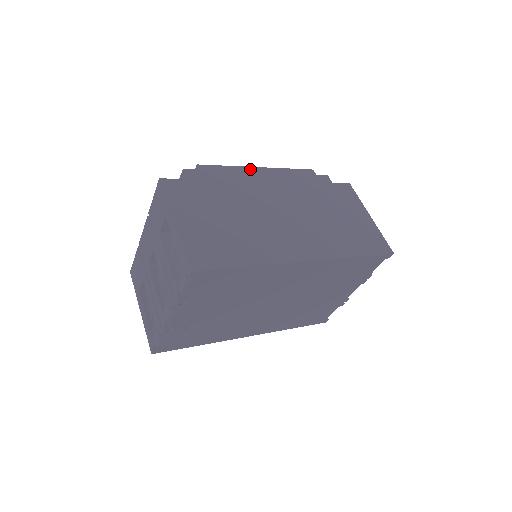
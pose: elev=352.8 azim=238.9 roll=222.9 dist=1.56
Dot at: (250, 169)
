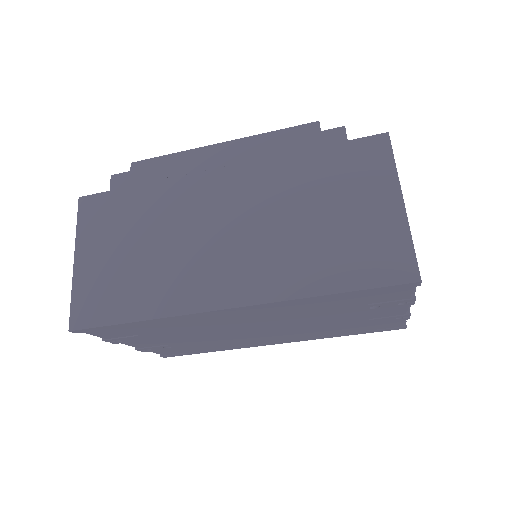
Dot at: (203, 151)
